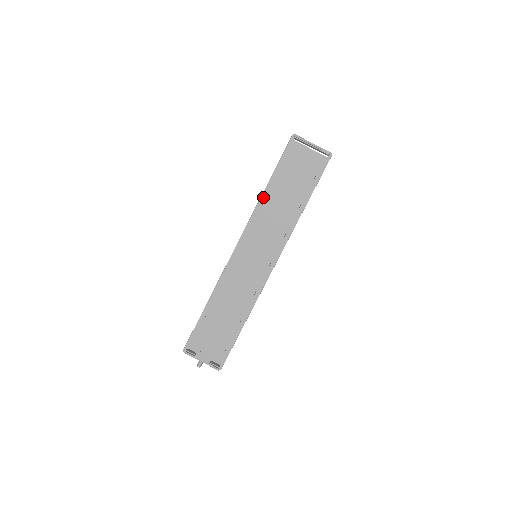
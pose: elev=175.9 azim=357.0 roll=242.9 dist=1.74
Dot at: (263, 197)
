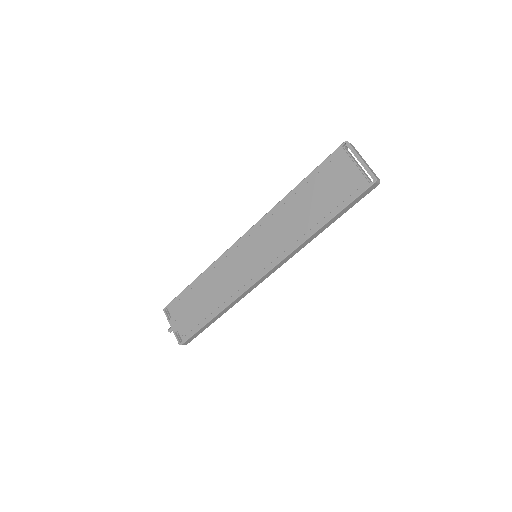
Dot at: (286, 198)
